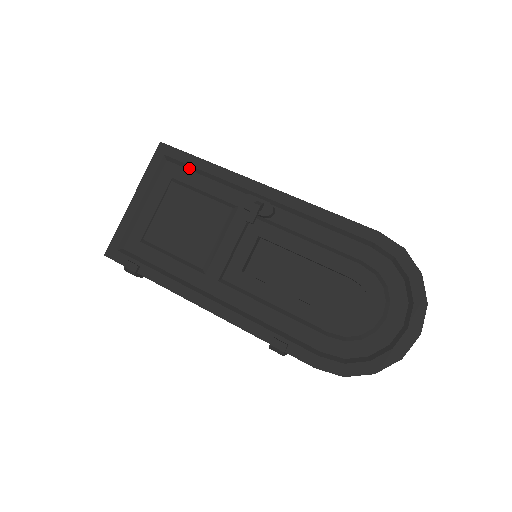
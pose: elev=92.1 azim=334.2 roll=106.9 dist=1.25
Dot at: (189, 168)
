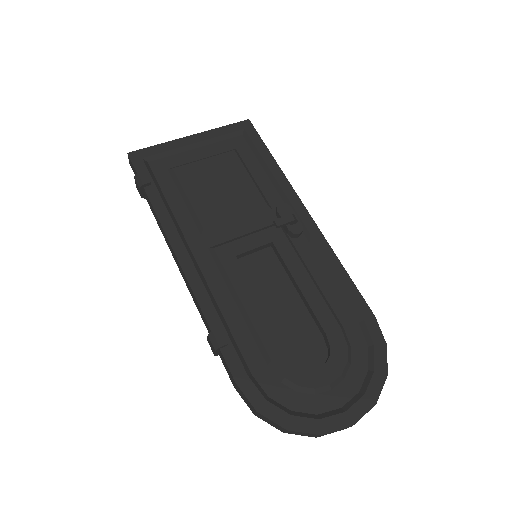
Dot at: (256, 153)
